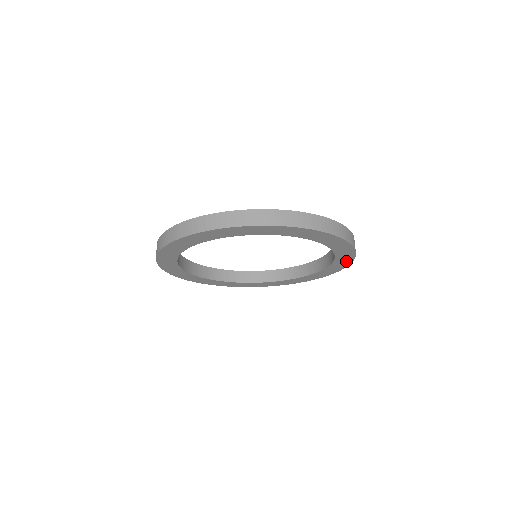
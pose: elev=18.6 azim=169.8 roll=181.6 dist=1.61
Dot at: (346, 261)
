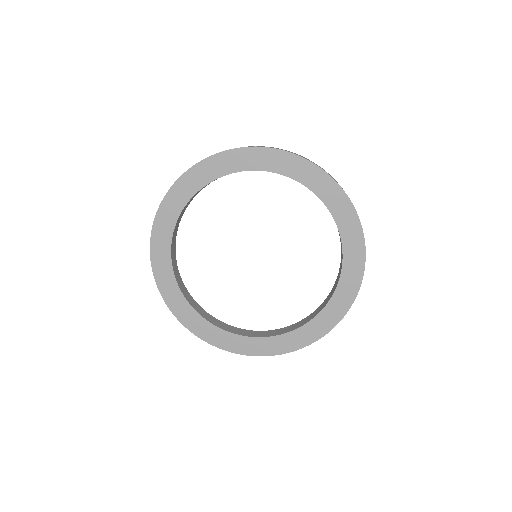
Dot at: (322, 328)
